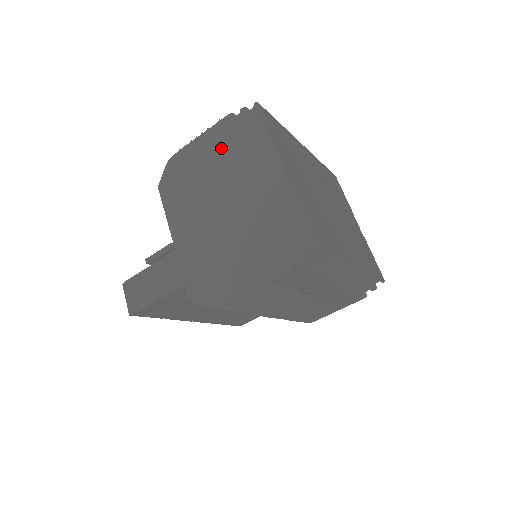
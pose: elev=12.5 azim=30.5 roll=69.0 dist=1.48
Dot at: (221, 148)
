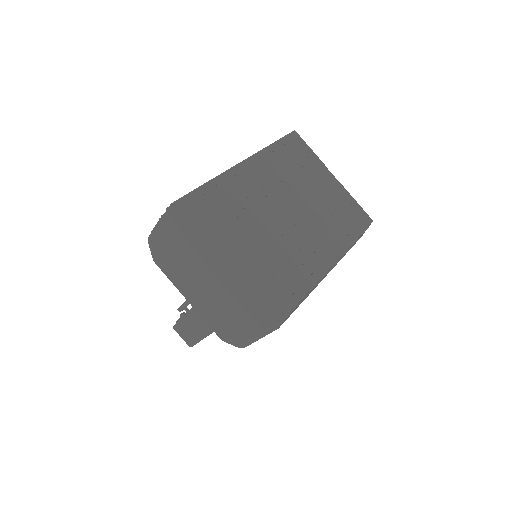
Dot at: (181, 233)
